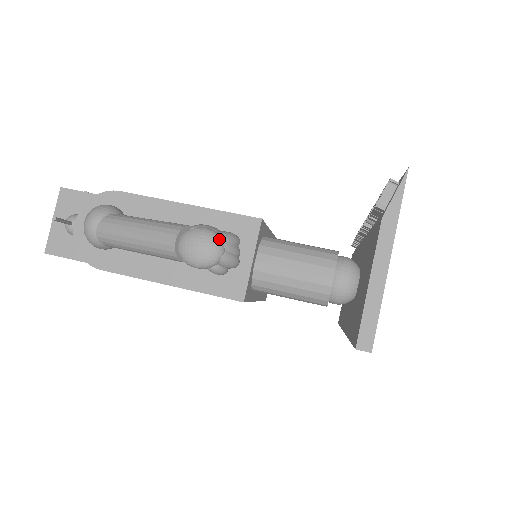
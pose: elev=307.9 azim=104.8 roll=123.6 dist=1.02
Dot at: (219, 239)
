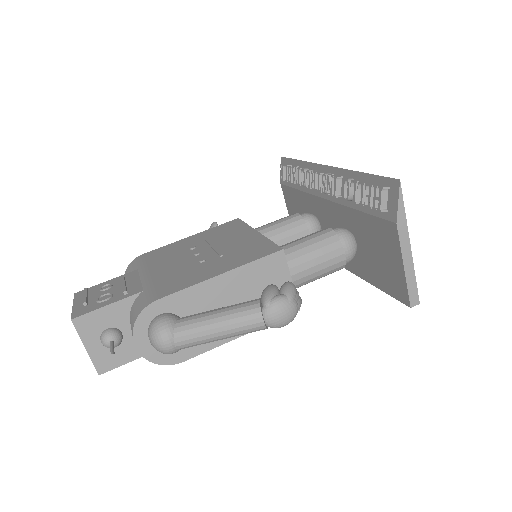
Dot at: (292, 299)
